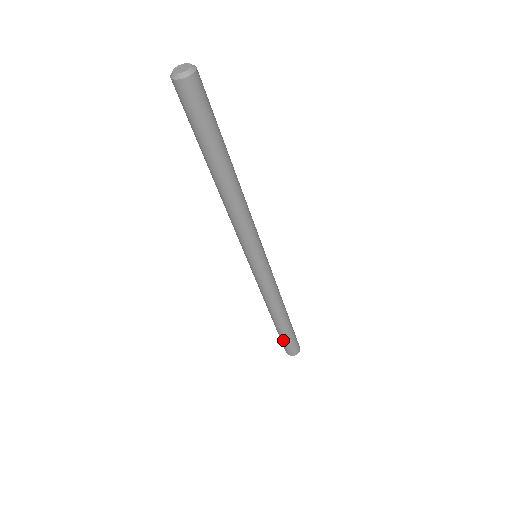
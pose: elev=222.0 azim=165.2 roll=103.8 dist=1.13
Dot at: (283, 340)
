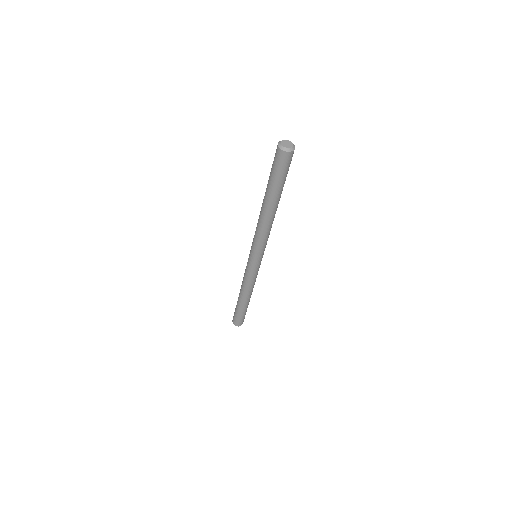
Dot at: (241, 315)
